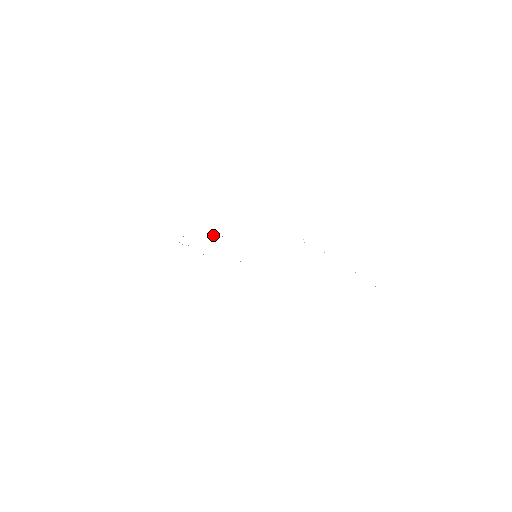
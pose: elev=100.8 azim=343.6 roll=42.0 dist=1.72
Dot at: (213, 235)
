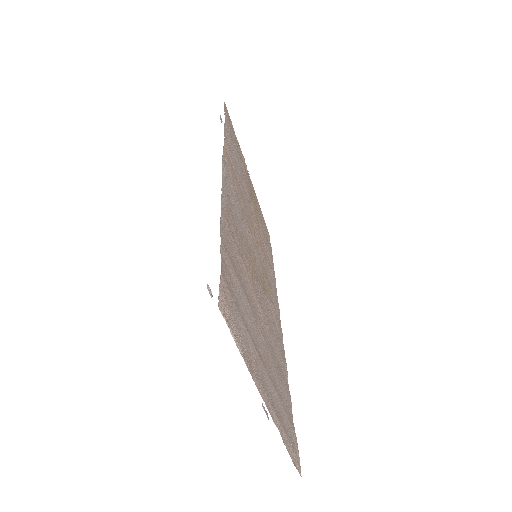
Dot at: (226, 169)
